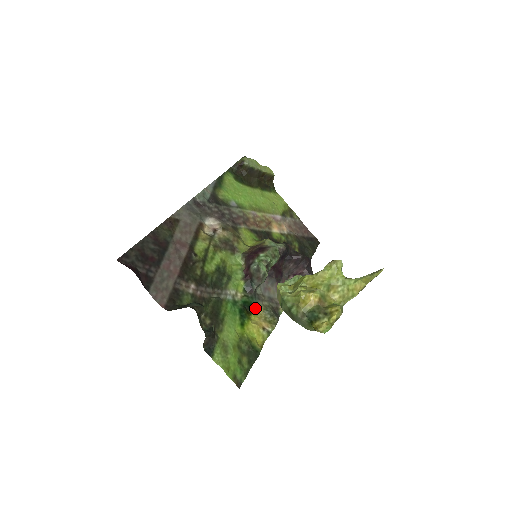
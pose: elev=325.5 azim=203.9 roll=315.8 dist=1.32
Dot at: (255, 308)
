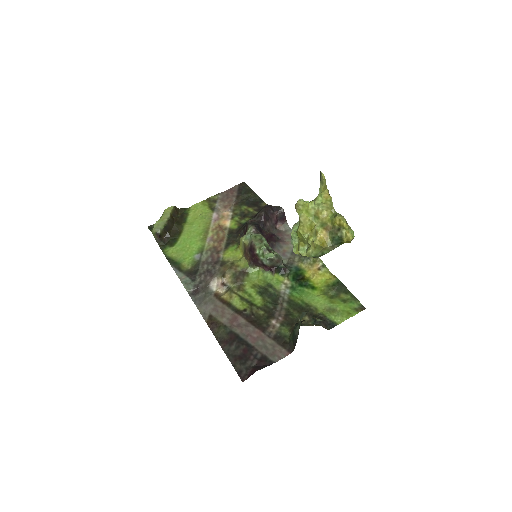
Dot at: (300, 271)
